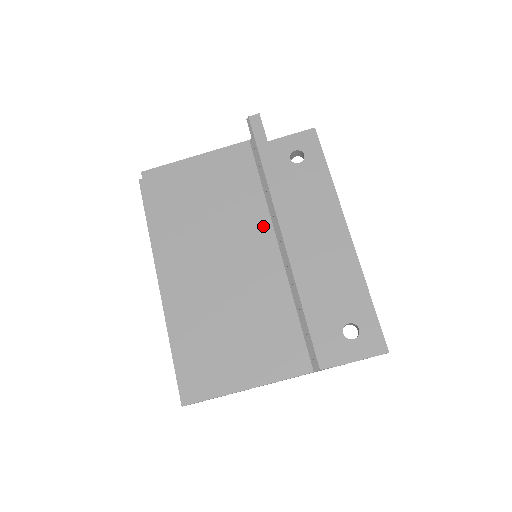
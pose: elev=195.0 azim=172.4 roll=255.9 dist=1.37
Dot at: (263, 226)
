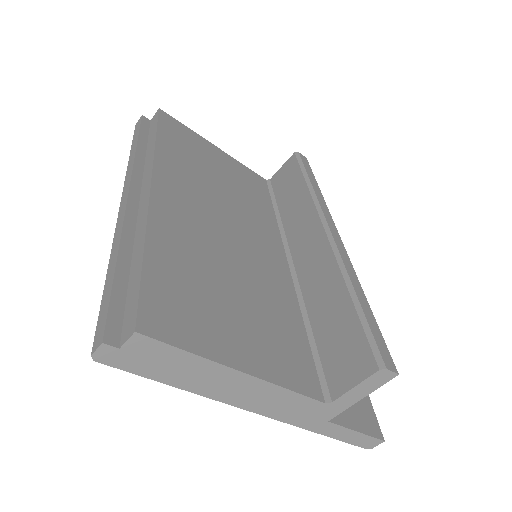
Dot at: (274, 236)
